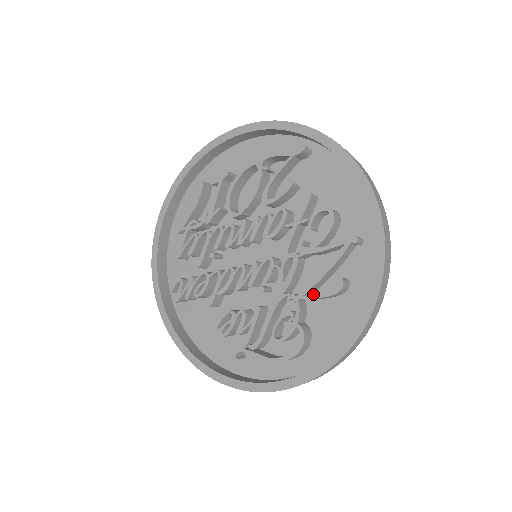
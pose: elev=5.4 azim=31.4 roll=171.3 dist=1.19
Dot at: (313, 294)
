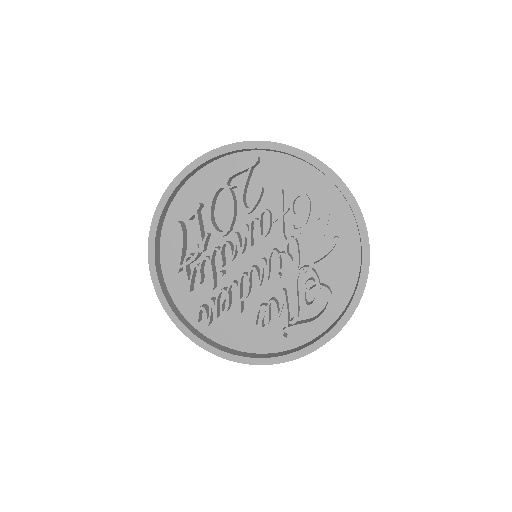
Dot at: (316, 260)
